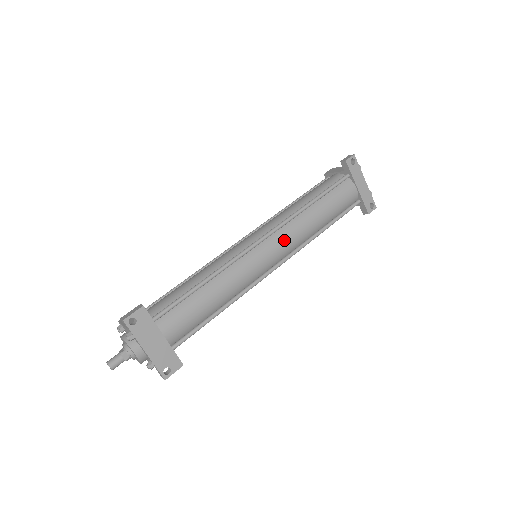
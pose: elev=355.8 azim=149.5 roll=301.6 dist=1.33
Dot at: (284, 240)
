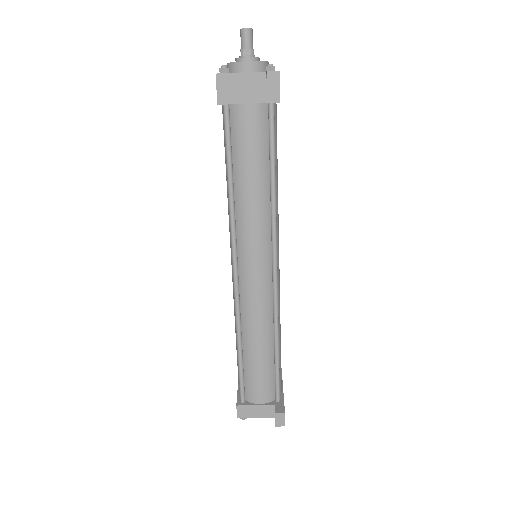
Dot at: occluded
